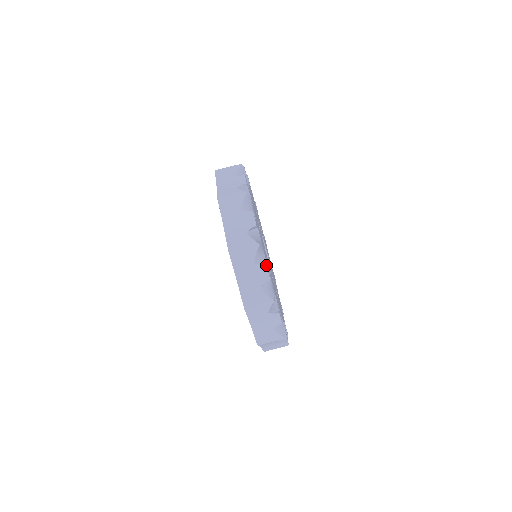
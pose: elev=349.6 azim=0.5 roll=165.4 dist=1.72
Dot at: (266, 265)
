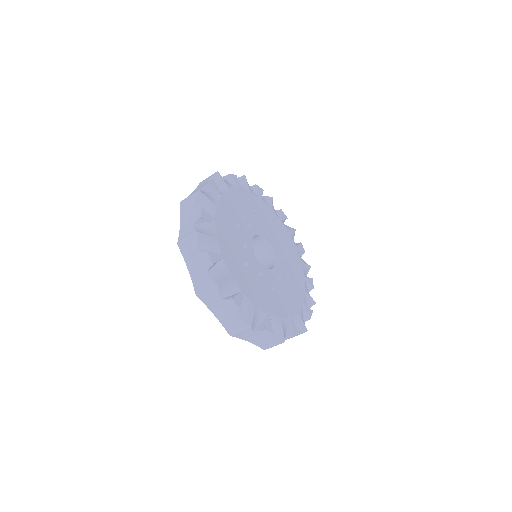
Dot at: (207, 251)
